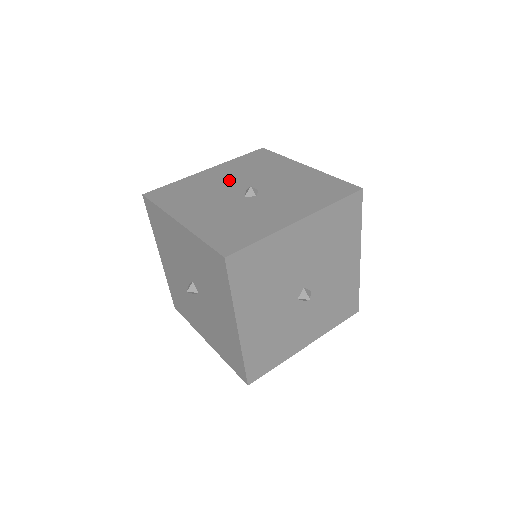
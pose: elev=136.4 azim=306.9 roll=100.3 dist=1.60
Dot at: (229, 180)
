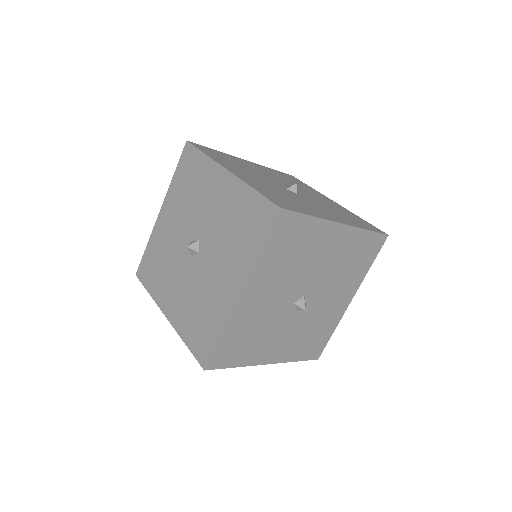
Dot at: occluded
